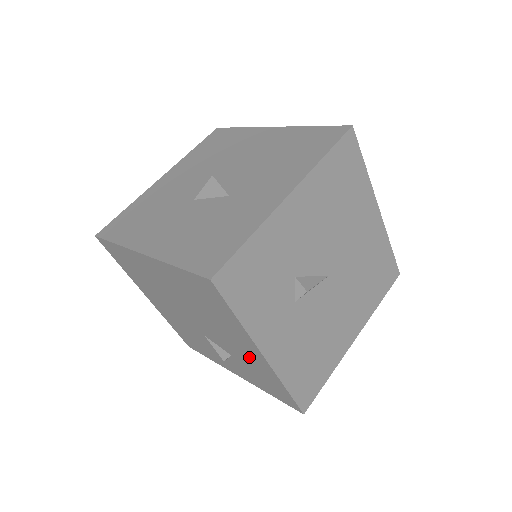
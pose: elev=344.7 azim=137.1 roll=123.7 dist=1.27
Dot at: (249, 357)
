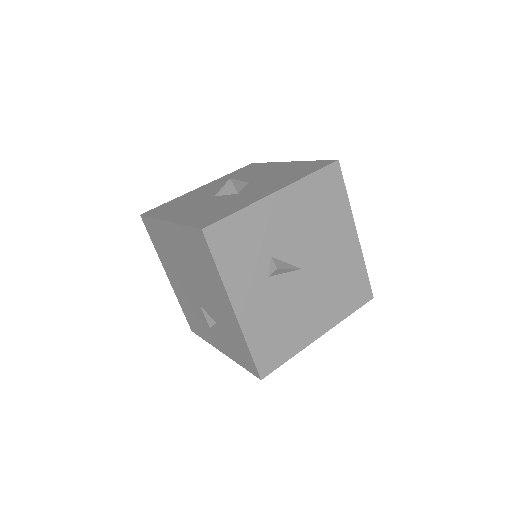
Dot at: (226, 317)
